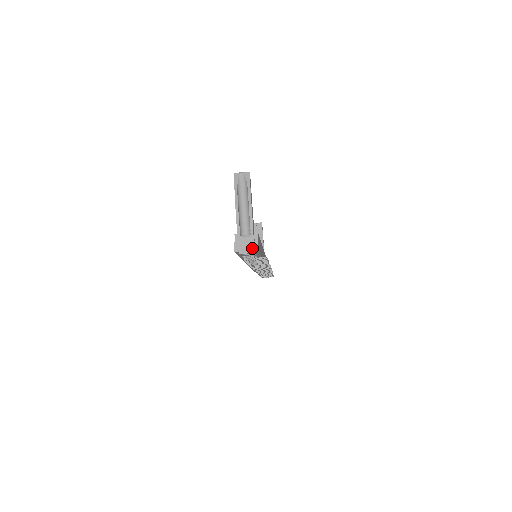
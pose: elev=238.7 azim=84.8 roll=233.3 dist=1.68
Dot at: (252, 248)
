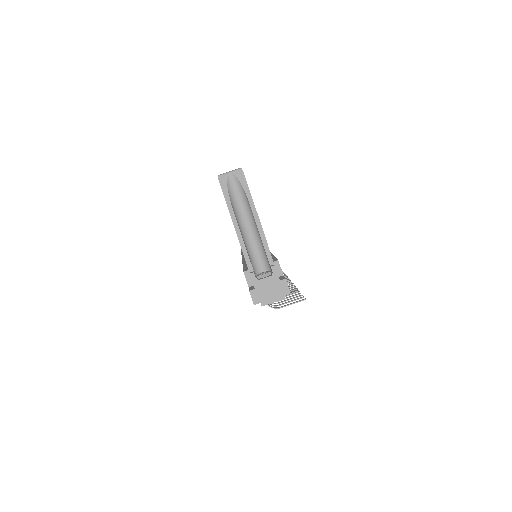
Dot at: (280, 292)
